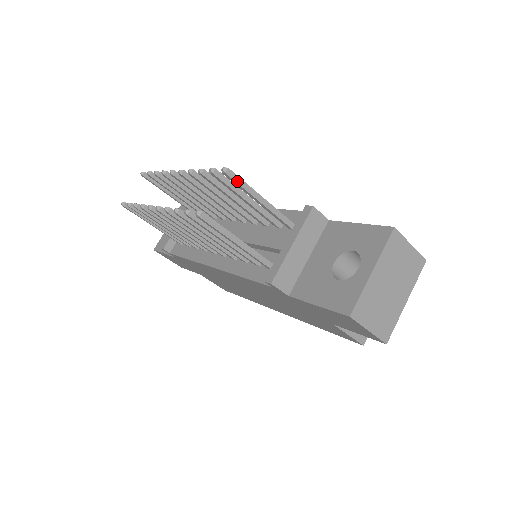
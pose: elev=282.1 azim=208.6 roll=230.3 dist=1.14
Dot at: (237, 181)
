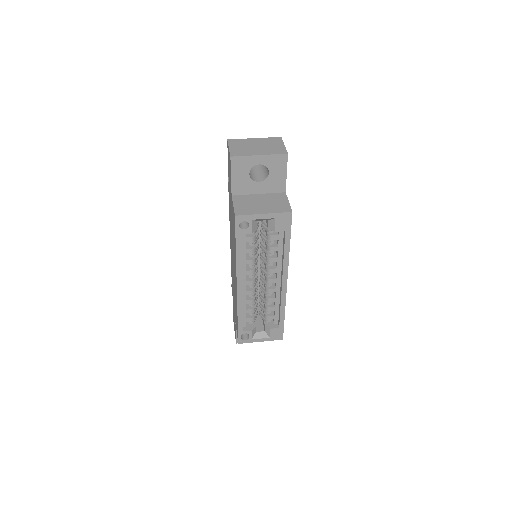
Dot at: occluded
